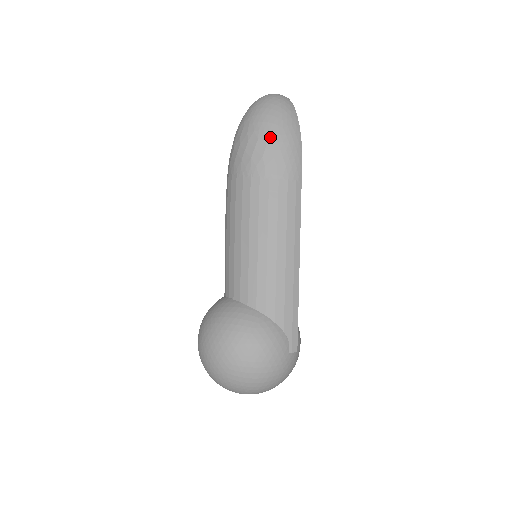
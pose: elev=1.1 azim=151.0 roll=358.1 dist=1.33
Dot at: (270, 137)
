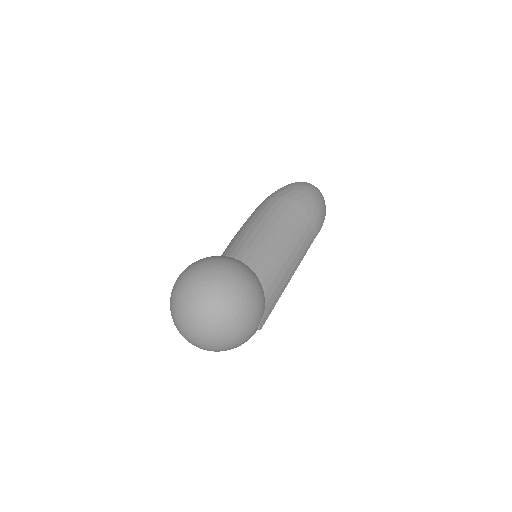
Dot at: (316, 200)
